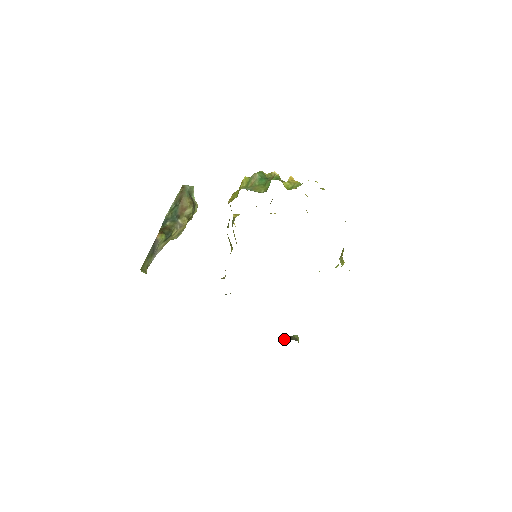
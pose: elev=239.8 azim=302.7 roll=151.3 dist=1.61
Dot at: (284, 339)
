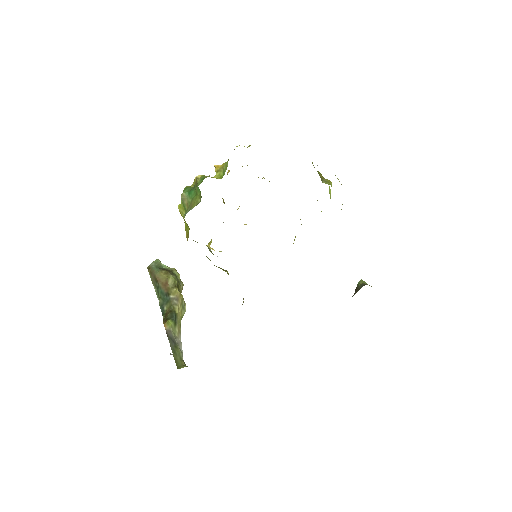
Dot at: (353, 295)
